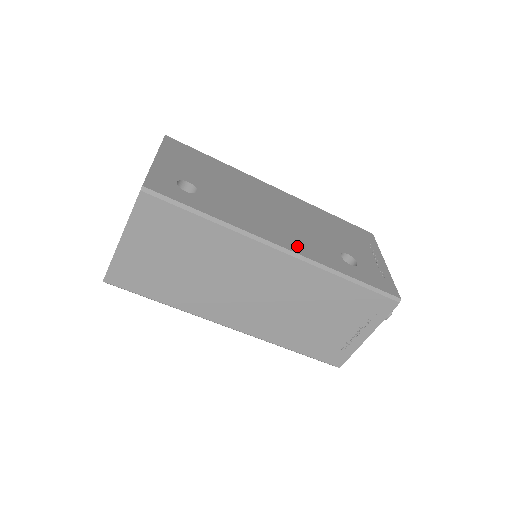
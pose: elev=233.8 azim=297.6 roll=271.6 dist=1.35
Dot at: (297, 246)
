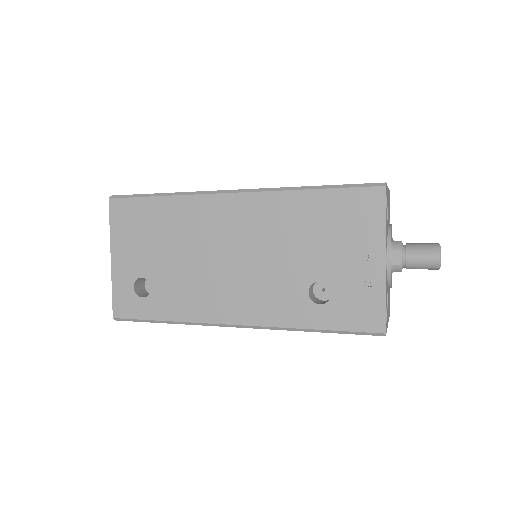
Dot at: (251, 312)
